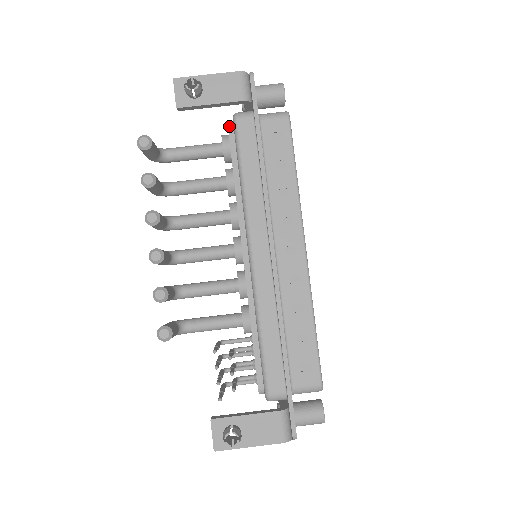
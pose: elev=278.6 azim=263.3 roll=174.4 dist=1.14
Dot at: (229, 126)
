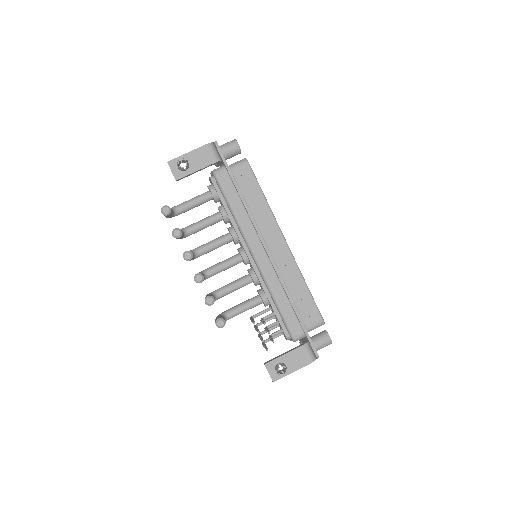
Dot at: (212, 180)
